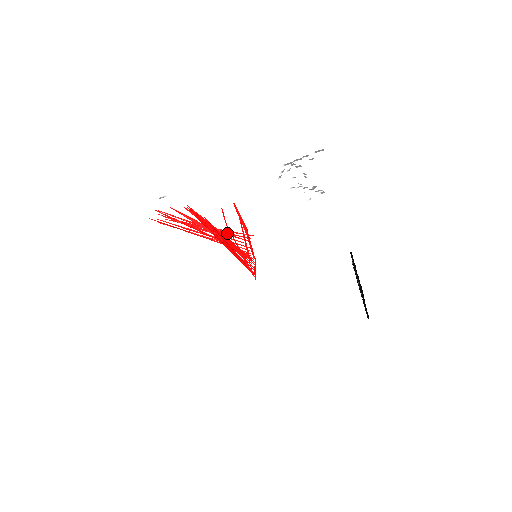
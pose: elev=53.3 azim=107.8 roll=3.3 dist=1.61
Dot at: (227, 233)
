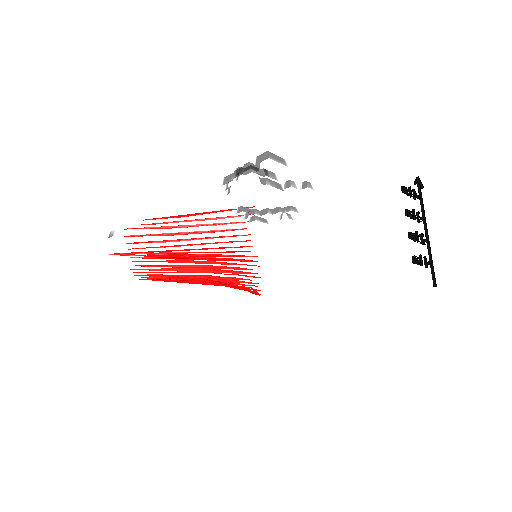
Dot at: (219, 218)
